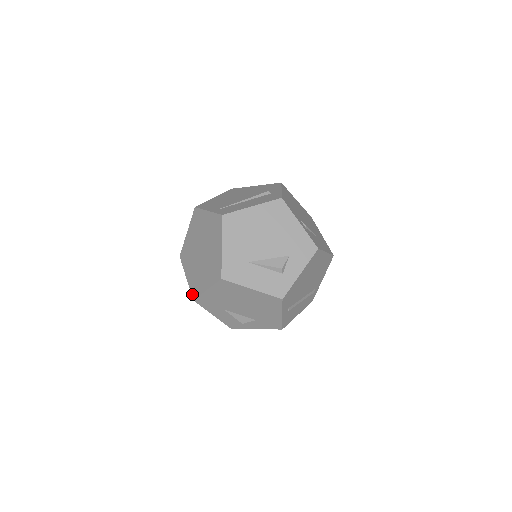
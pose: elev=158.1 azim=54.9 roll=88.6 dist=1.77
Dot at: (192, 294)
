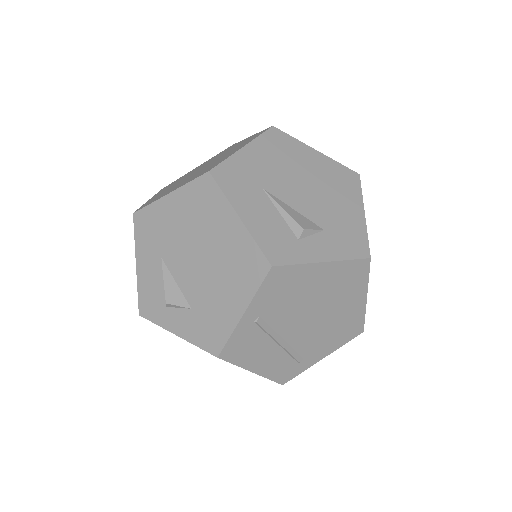
Dot at: (139, 208)
